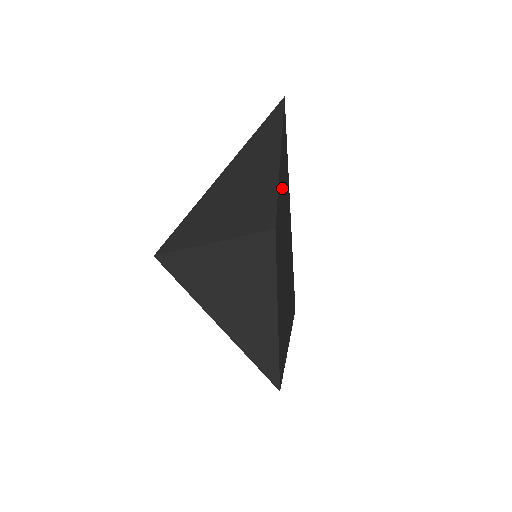
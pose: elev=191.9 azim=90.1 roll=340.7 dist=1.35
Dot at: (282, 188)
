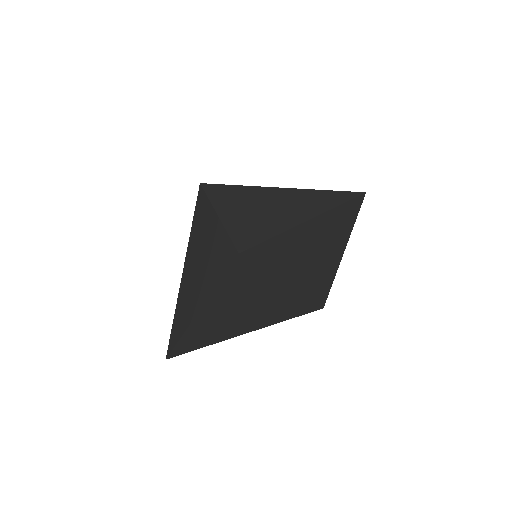
Dot at: (309, 236)
